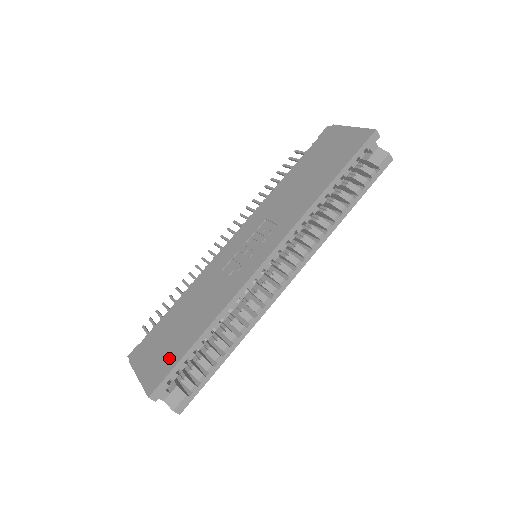
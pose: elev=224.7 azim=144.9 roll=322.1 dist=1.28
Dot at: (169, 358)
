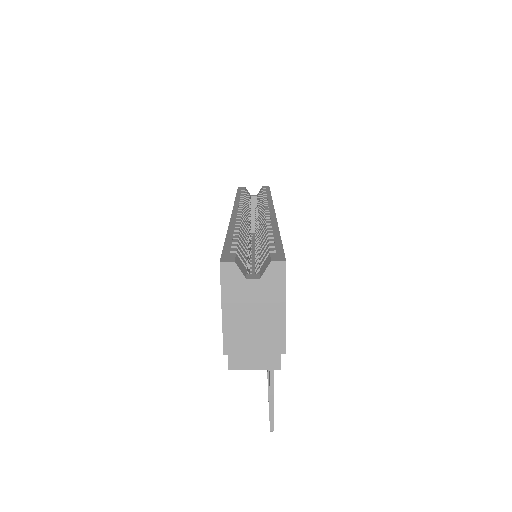
Dot at: occluded
